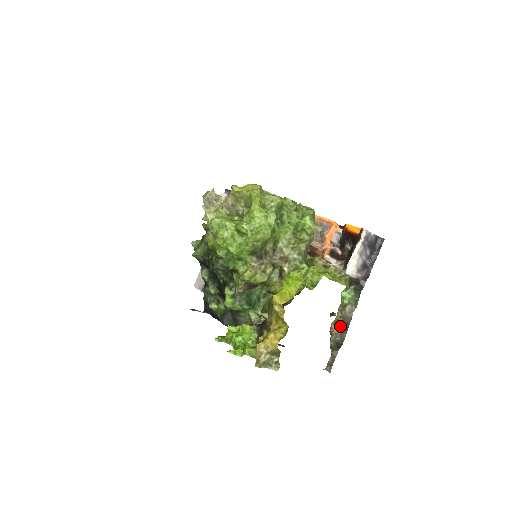
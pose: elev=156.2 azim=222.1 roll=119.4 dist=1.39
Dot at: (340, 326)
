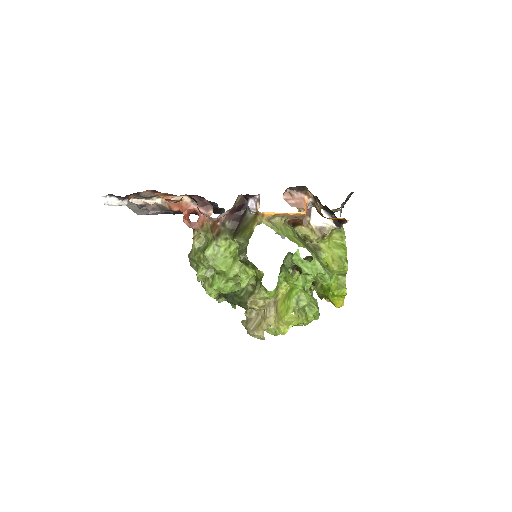
Dot at: occluded
